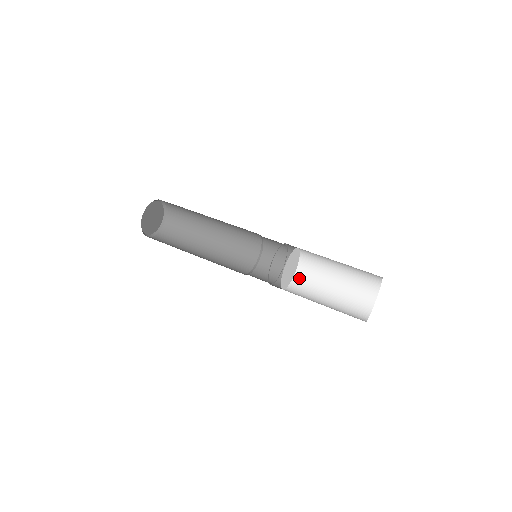
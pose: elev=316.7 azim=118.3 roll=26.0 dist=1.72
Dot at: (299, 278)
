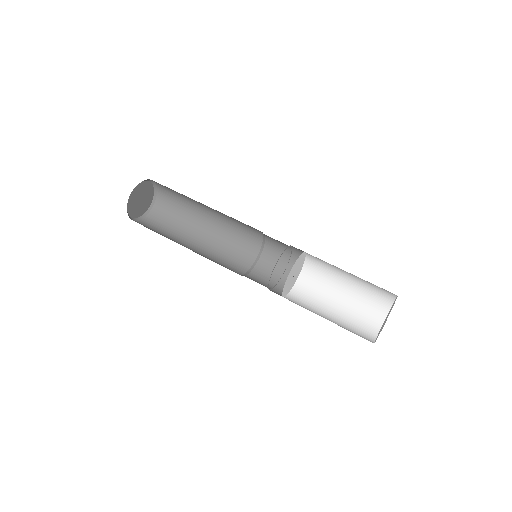
Dot at: (309, 268)
